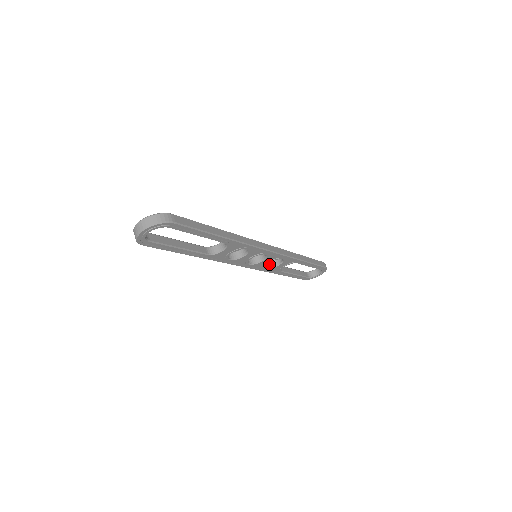
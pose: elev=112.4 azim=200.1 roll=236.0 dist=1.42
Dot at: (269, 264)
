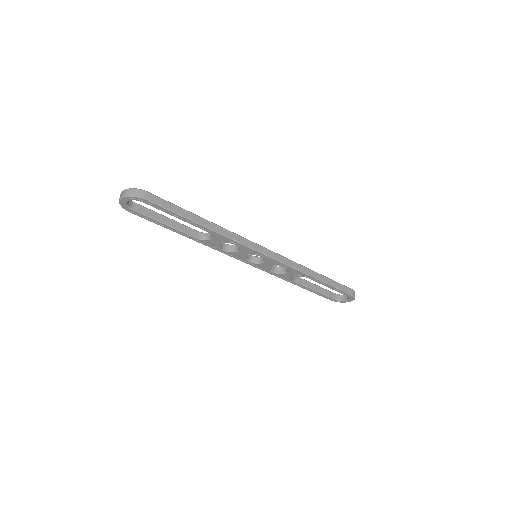
Dot at: (278, 269)
